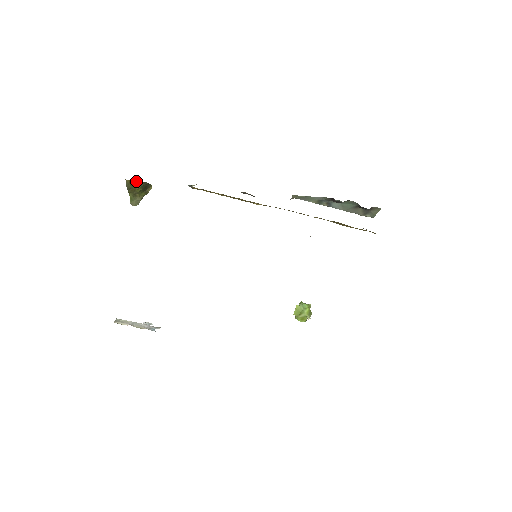
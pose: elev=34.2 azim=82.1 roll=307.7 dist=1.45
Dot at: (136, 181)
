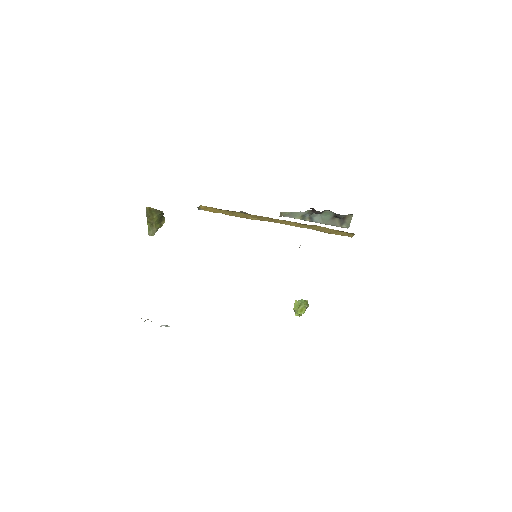
Dot at: (154, 209)
